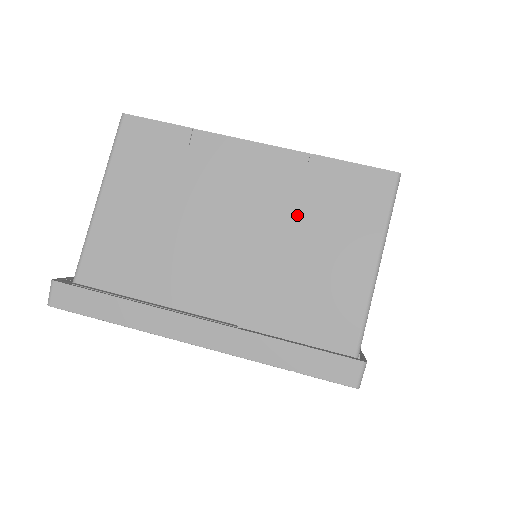
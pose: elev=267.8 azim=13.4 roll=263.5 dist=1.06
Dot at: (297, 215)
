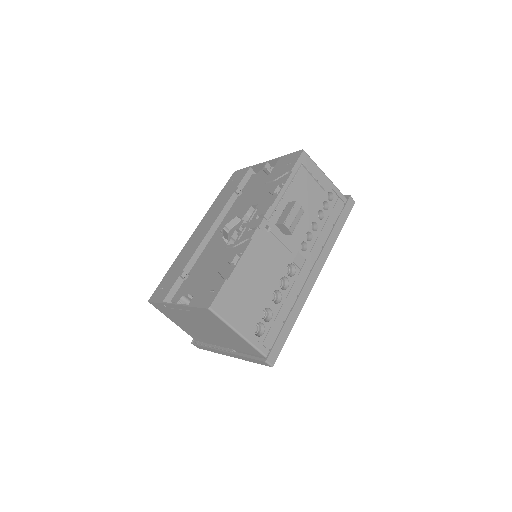
Dot at: (206, 323)
